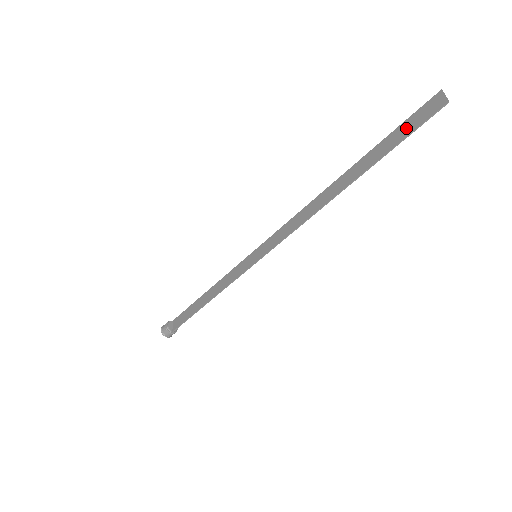
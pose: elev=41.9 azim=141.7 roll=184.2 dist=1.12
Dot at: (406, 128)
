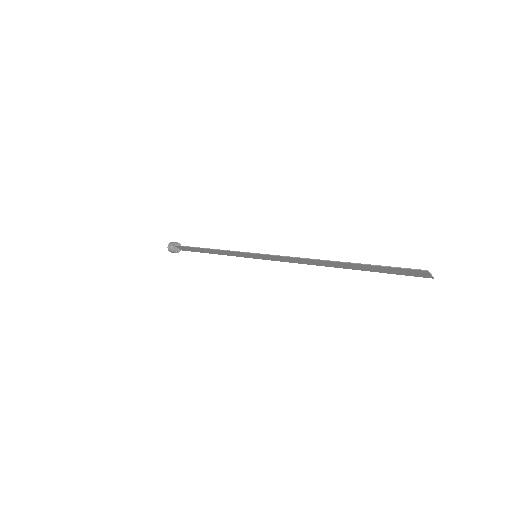
Dot at: (395, 272)
